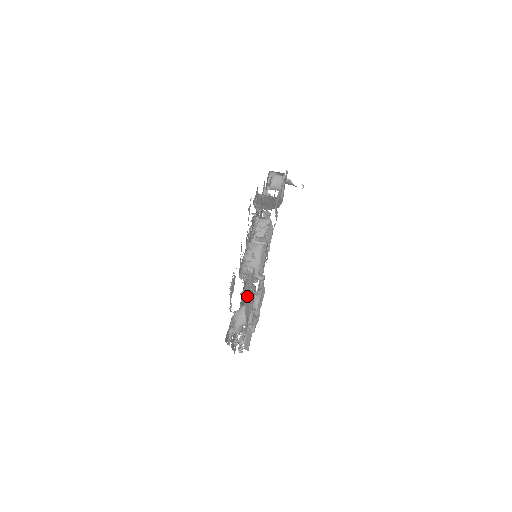
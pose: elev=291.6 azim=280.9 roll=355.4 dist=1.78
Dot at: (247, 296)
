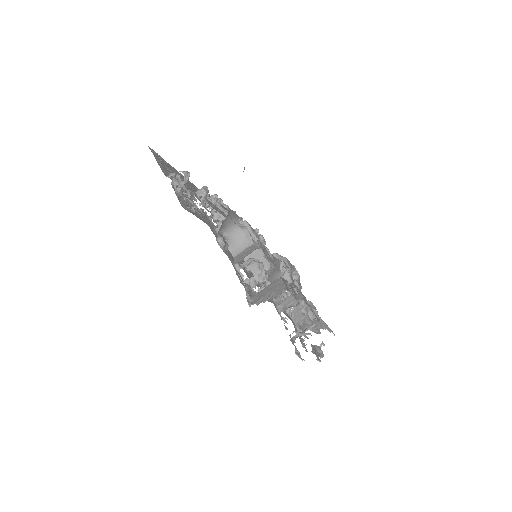
Dot at: occluded
